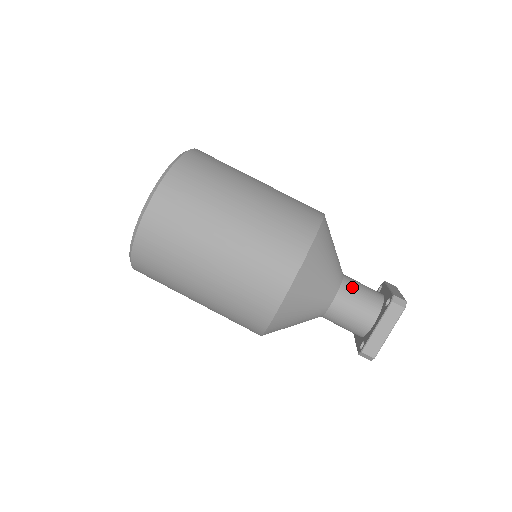
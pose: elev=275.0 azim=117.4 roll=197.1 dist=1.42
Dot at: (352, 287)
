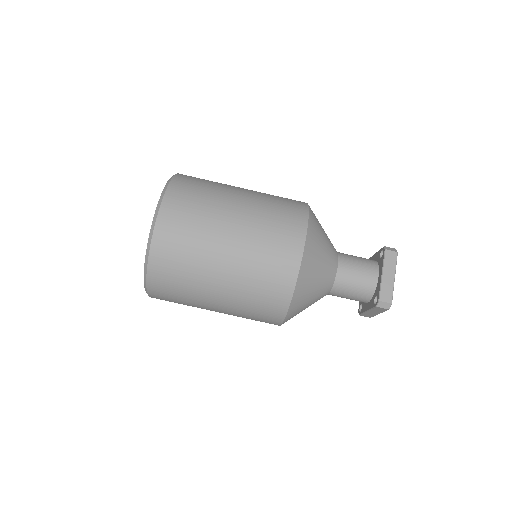
Dot at: (344, 284)
